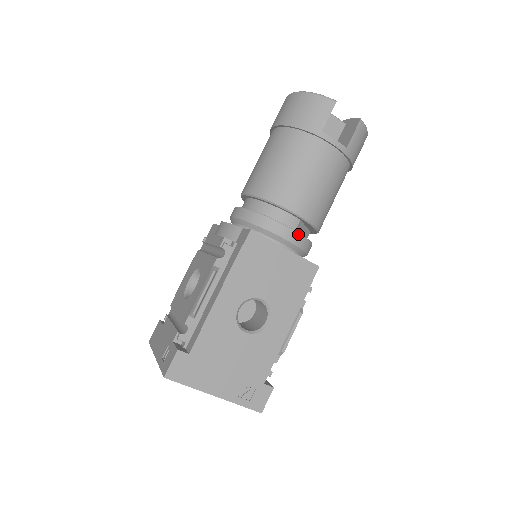
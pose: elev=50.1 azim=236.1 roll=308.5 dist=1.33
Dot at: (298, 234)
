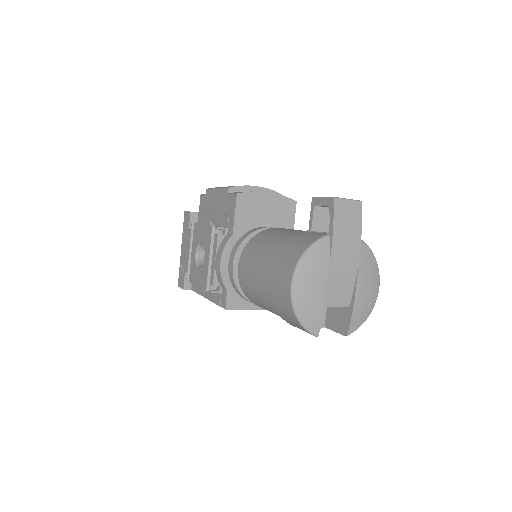
Dot at: occluded
